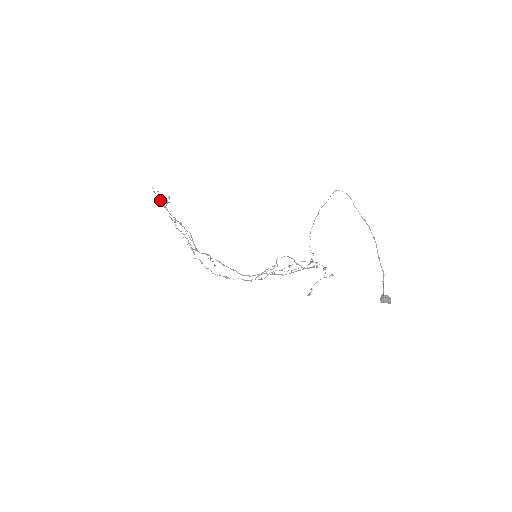
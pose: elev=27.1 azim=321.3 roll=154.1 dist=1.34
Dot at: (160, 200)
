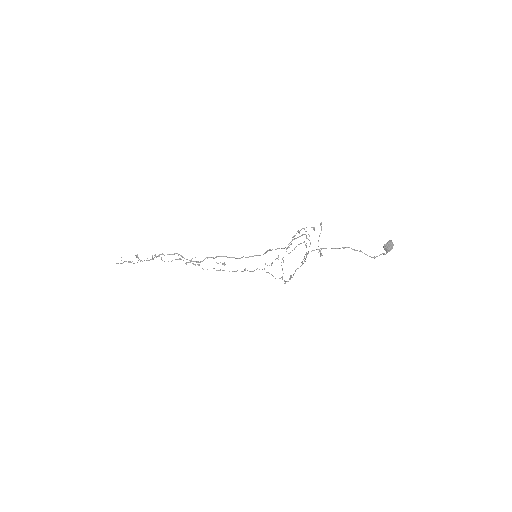
Dot at: occluded
